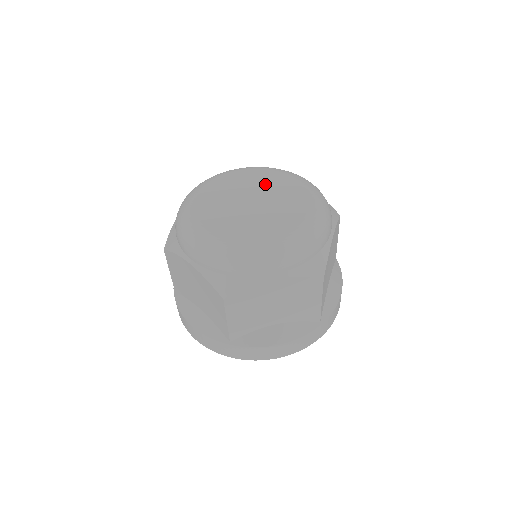
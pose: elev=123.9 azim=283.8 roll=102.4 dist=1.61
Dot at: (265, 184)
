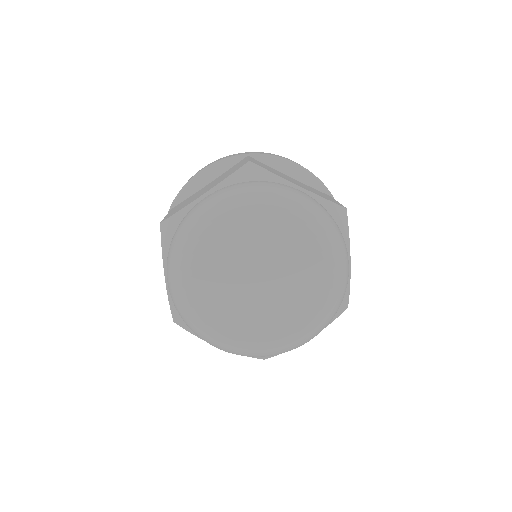
Dot at: (294, 264)
